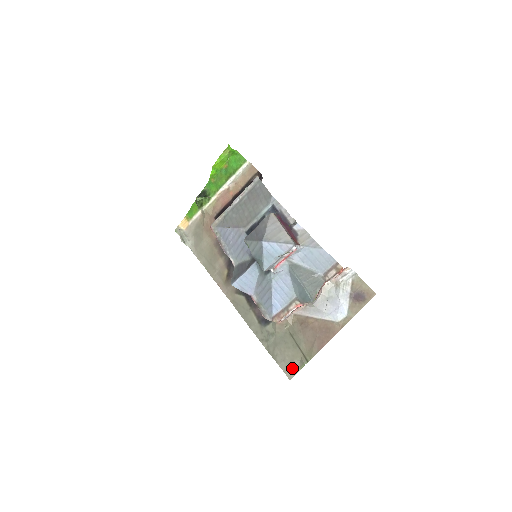
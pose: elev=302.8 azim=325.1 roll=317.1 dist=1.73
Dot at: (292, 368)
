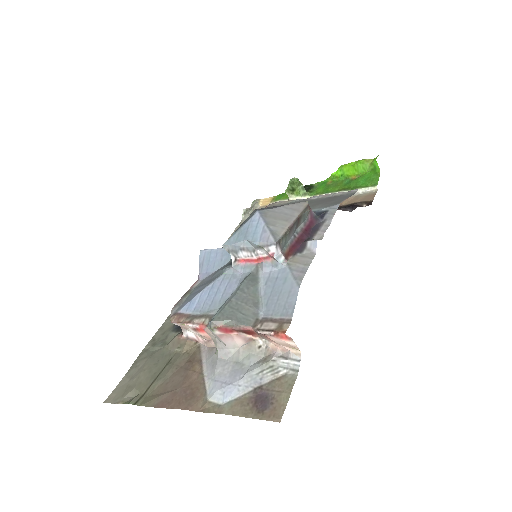
Dot at: (122, 393)
